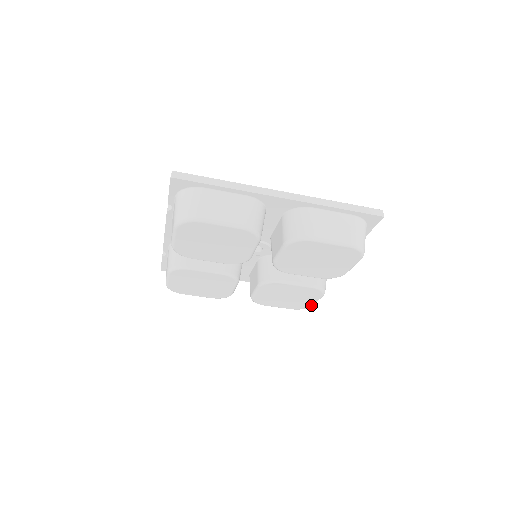
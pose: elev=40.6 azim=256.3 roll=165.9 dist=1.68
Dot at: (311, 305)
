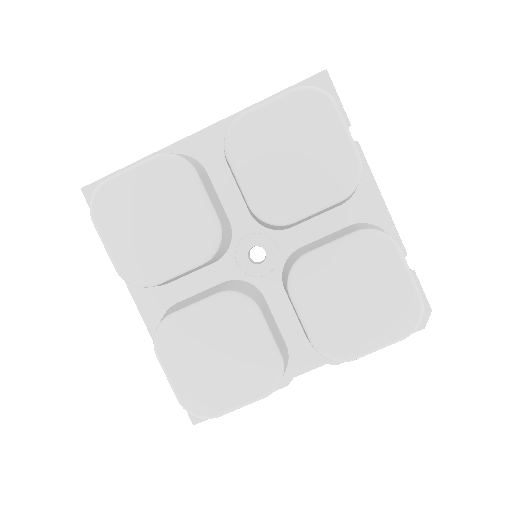
Dot at: (414, 296)
